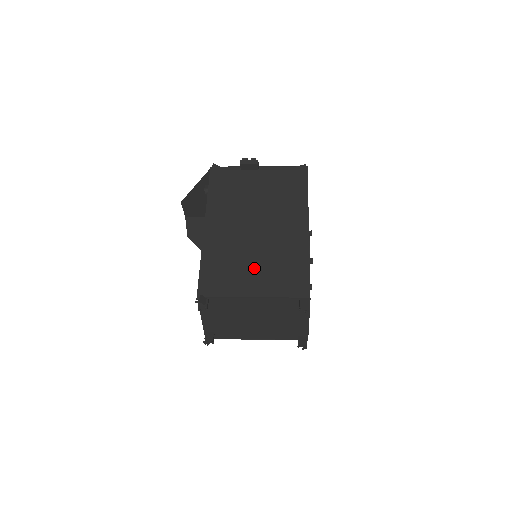
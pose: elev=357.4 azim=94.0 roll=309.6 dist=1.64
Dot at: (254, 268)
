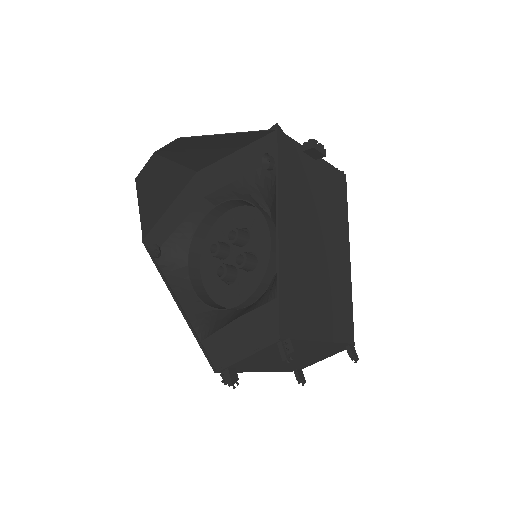
Dot at: (320, 302)
